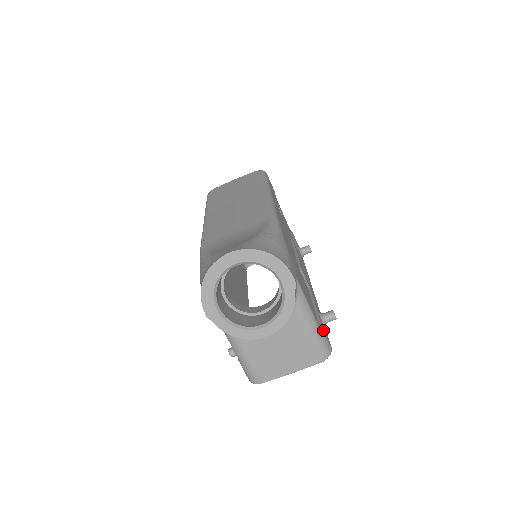
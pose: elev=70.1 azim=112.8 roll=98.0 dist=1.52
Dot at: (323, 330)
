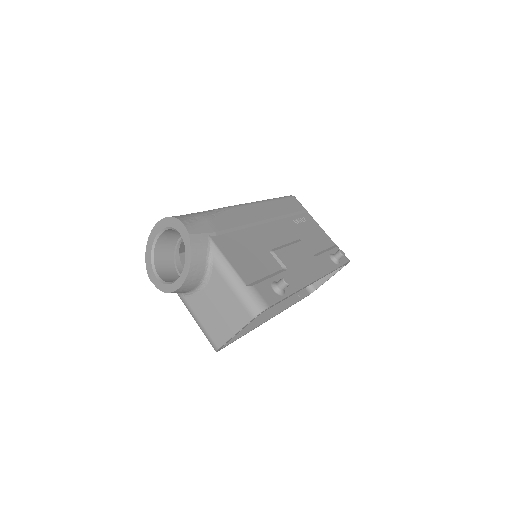
Dot at: (253, 287)
